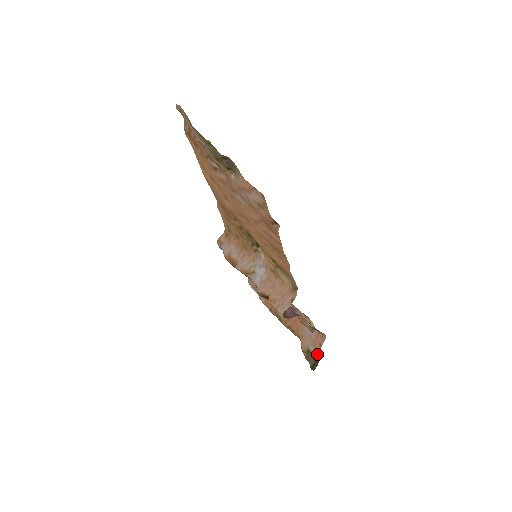
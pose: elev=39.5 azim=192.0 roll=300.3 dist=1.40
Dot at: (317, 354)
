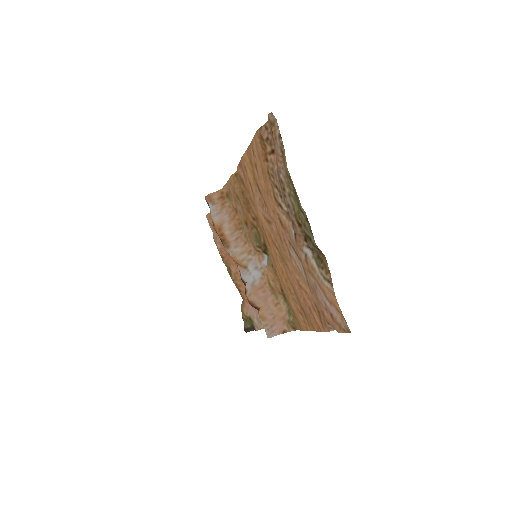
Dot at: (260, 329)
